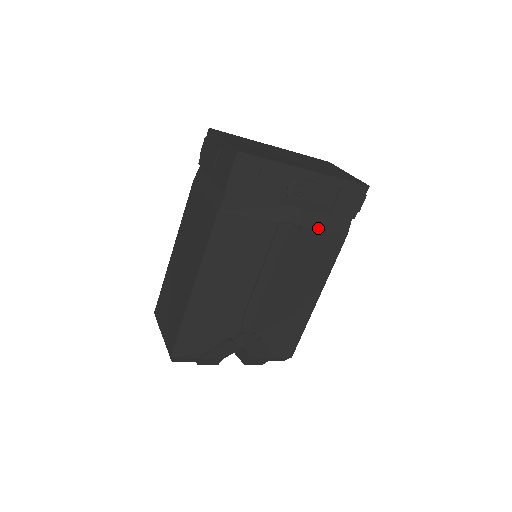
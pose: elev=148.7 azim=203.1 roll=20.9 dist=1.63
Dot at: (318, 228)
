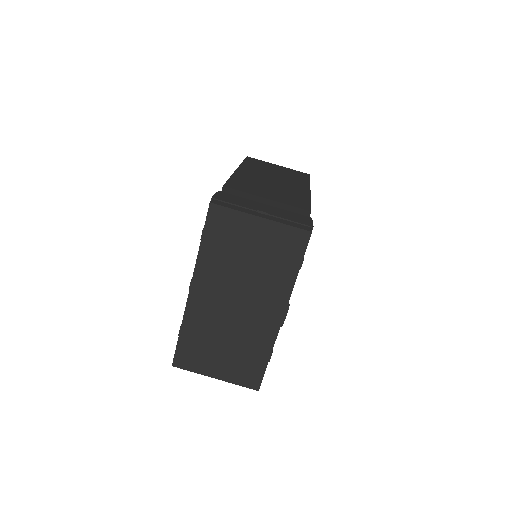
Dot at: occluded
